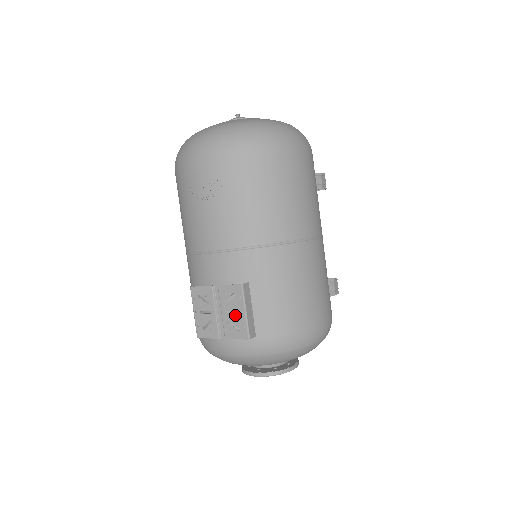
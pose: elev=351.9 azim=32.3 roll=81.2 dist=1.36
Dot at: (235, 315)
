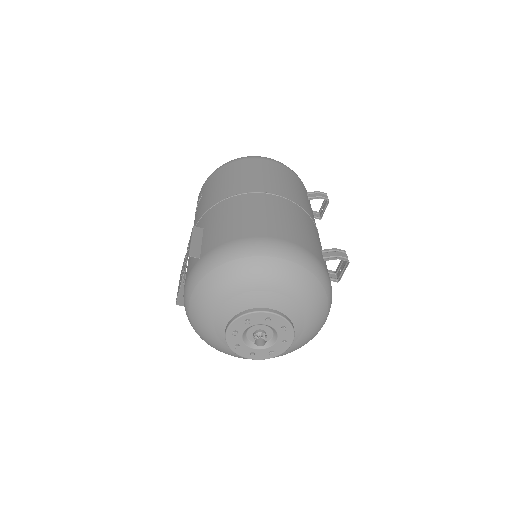
Dot at: occluded
